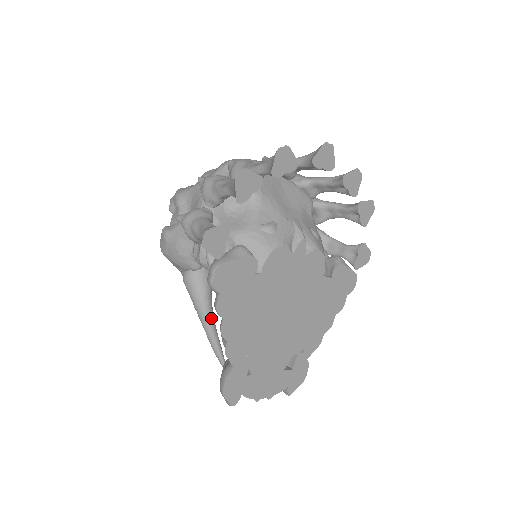
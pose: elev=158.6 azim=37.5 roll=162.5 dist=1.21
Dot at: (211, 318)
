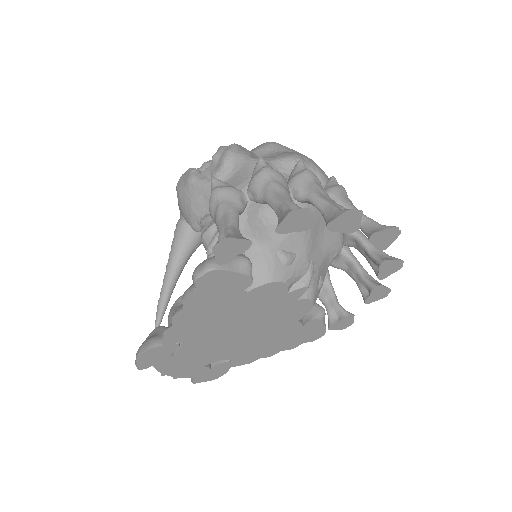
Dot at: (176, 277)
